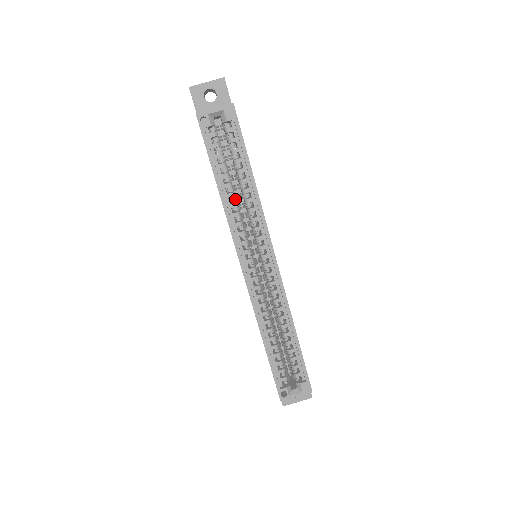
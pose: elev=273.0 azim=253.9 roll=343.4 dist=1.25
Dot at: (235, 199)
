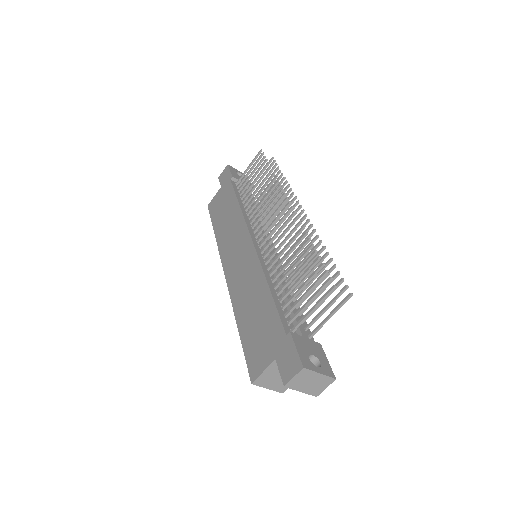
Dot at: occluded
